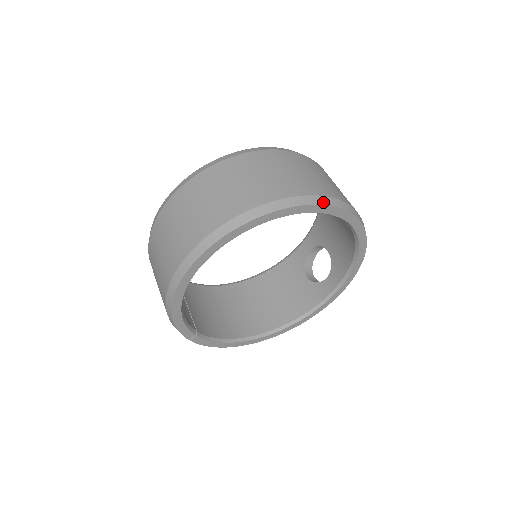
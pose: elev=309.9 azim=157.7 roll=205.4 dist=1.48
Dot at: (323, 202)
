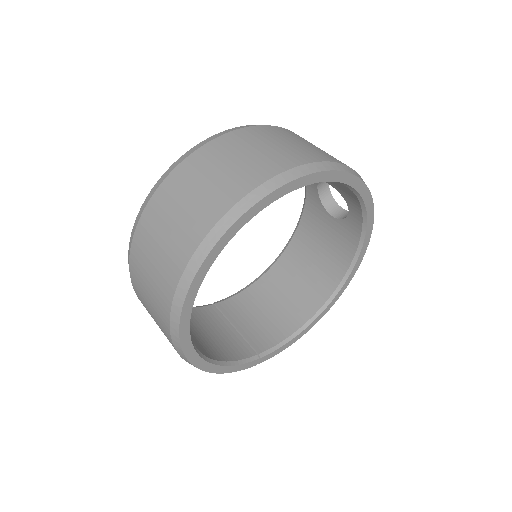
Dot at: (246, 207)
